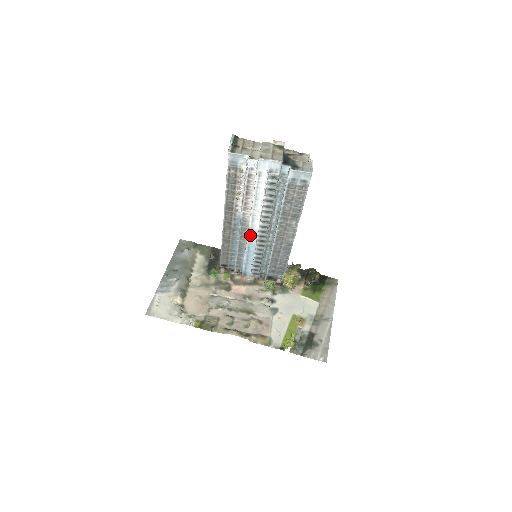
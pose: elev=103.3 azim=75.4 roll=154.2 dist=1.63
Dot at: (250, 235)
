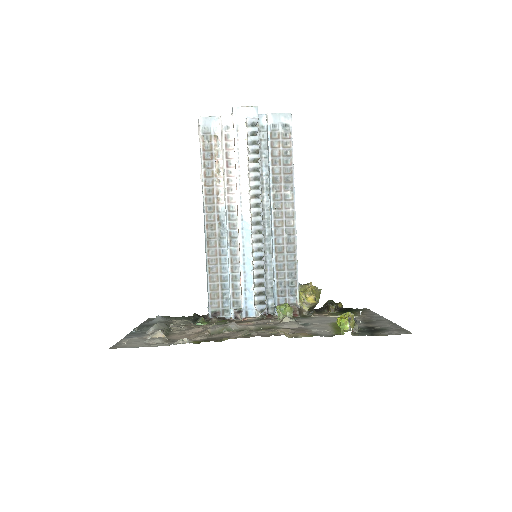
Dot at: (242, 231)
